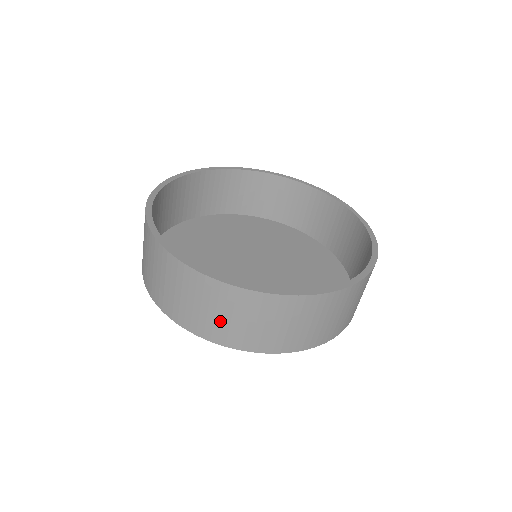
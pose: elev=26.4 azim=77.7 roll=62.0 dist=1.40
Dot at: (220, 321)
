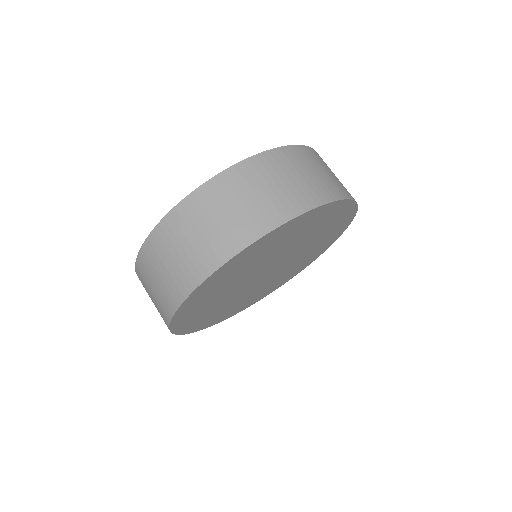
Dot at: (163, 284)
